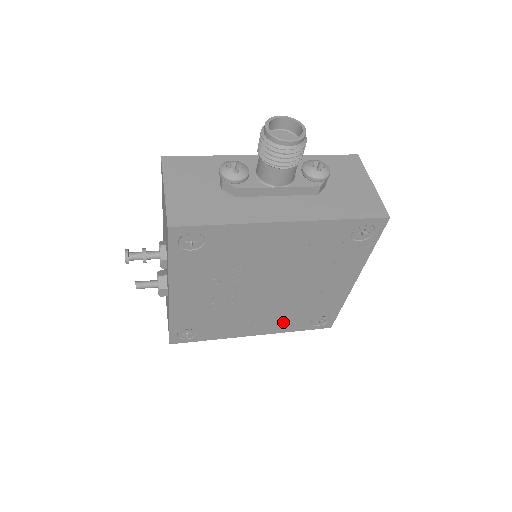
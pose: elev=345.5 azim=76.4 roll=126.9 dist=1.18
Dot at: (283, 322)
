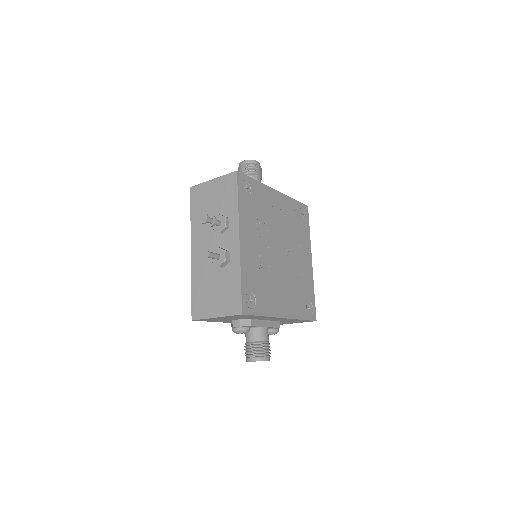
Dot at: (294, 303)
